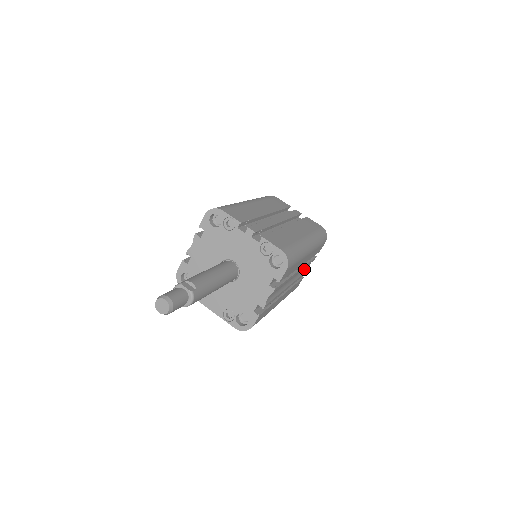
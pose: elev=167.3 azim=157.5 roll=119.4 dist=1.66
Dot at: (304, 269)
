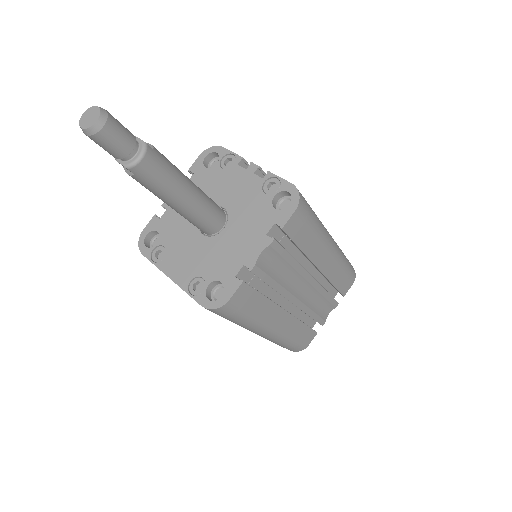
Dot at: (320, 308)
